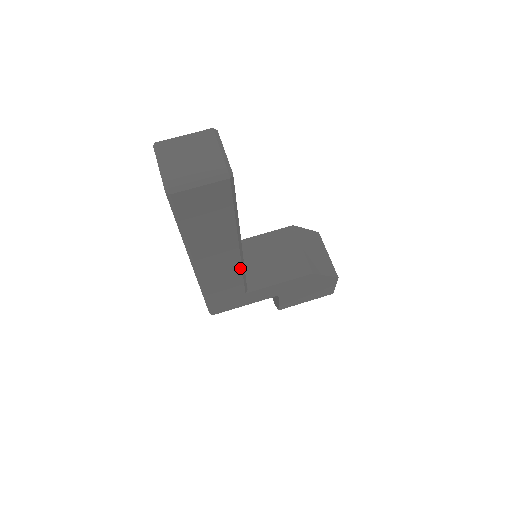
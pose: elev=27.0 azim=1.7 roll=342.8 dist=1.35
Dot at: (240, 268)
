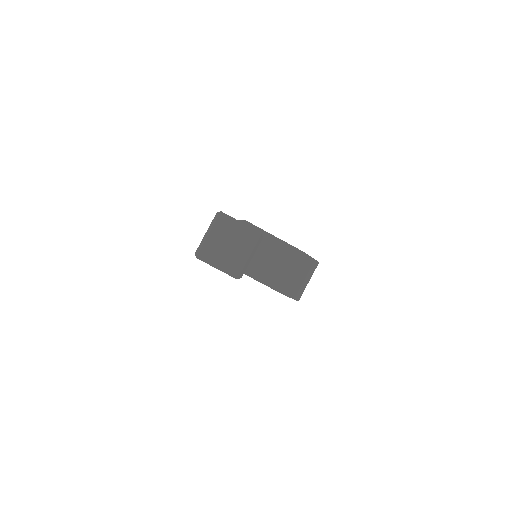
Dot at: occluded
